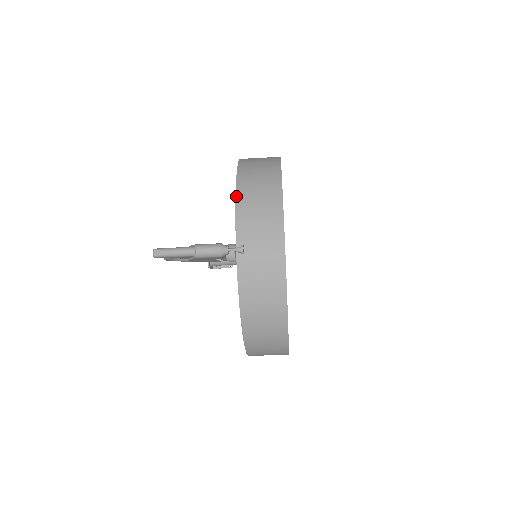
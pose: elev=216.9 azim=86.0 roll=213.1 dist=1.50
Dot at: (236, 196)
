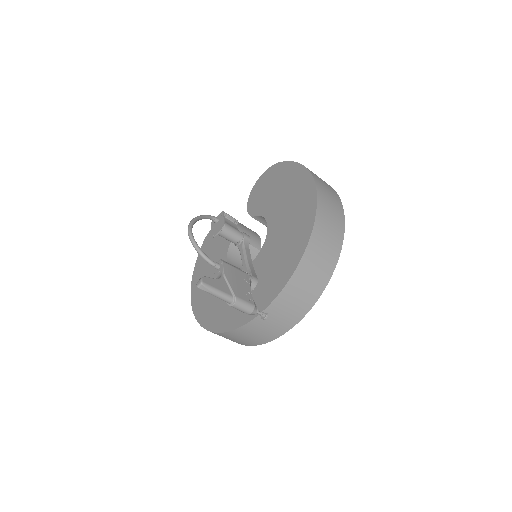
Dot at: (294, 273)
